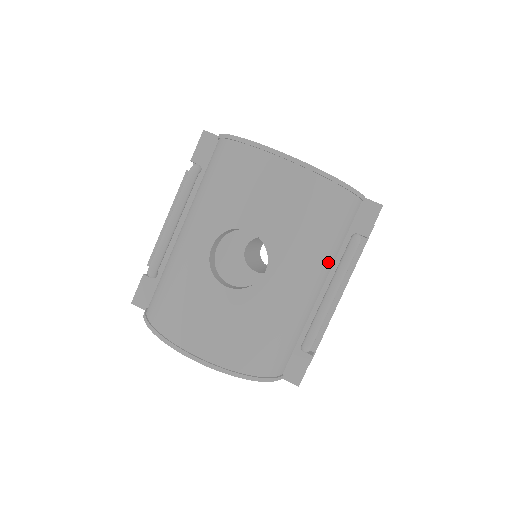
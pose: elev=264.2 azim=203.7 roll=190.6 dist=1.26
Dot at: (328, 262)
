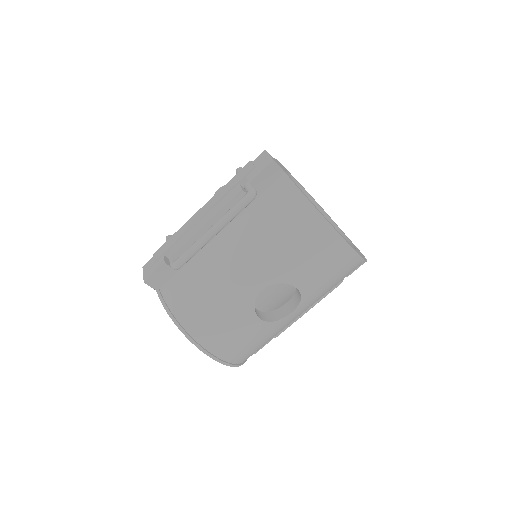
Dot at: occluded
